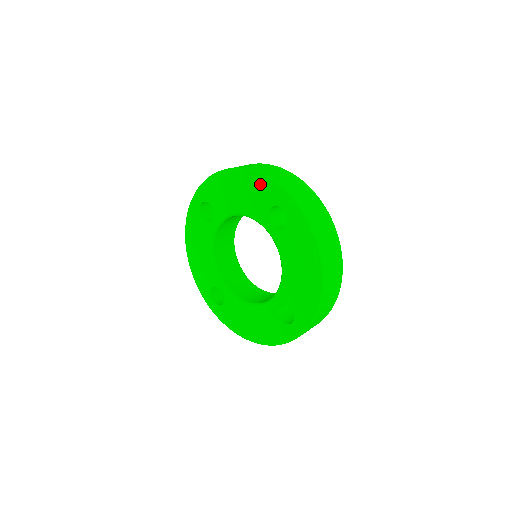
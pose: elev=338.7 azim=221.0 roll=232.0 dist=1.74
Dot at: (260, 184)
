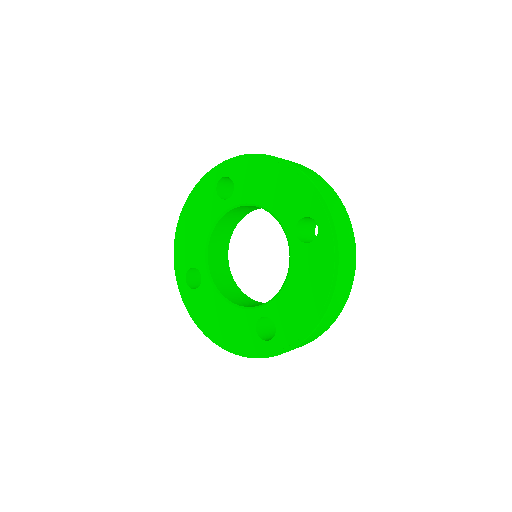
Dot at: (303, 188)
